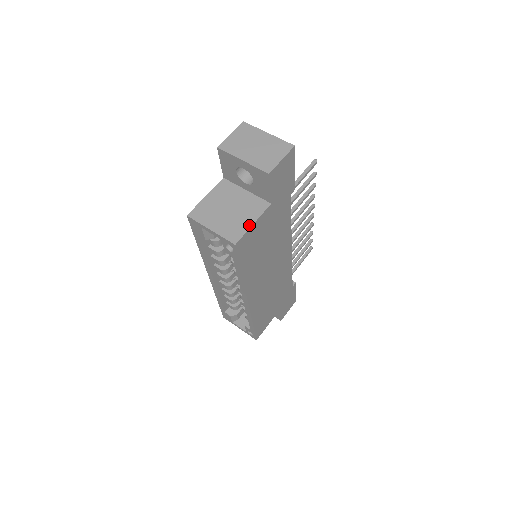
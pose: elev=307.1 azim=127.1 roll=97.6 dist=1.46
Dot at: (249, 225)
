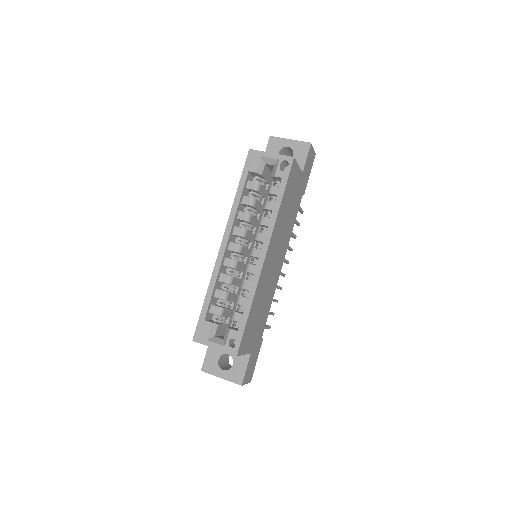
Dot at: (296, 164)
